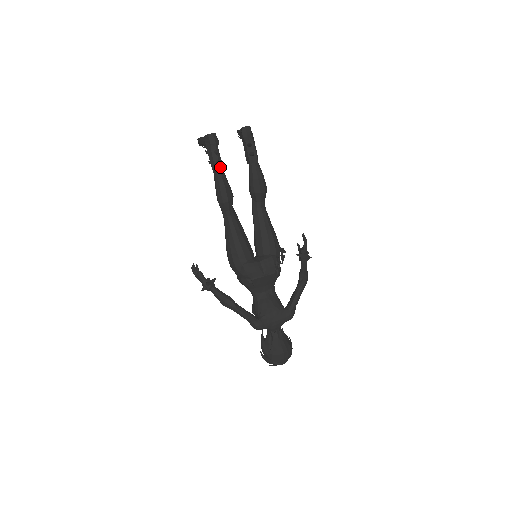
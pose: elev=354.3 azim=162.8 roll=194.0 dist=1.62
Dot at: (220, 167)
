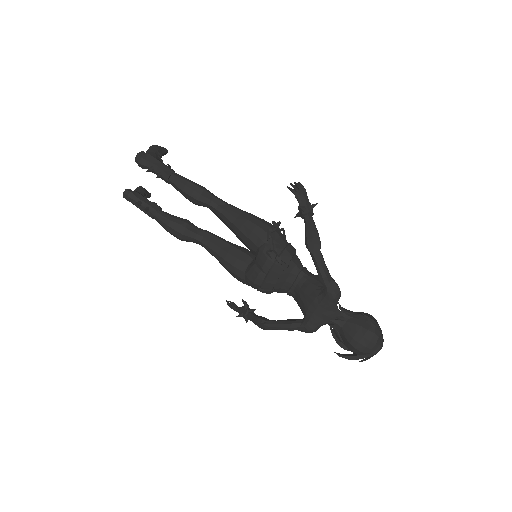
Dot at: (151, 213)
